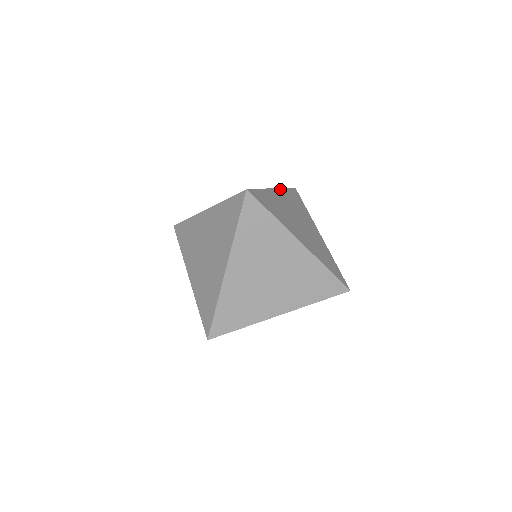
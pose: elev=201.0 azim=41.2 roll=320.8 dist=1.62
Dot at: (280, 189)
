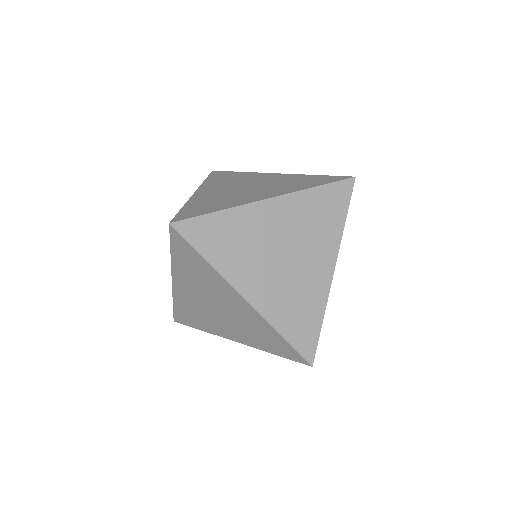
Dot at: (200, 187)
